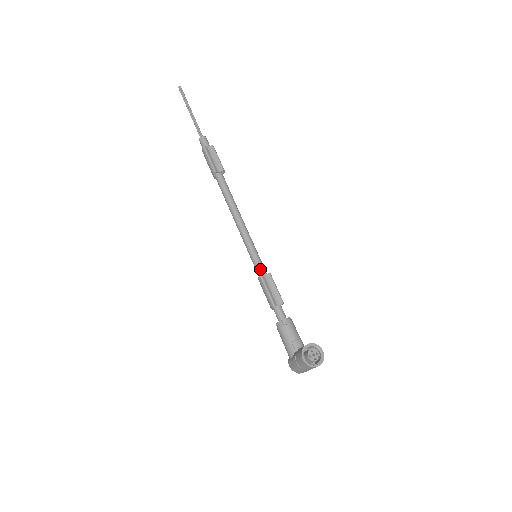
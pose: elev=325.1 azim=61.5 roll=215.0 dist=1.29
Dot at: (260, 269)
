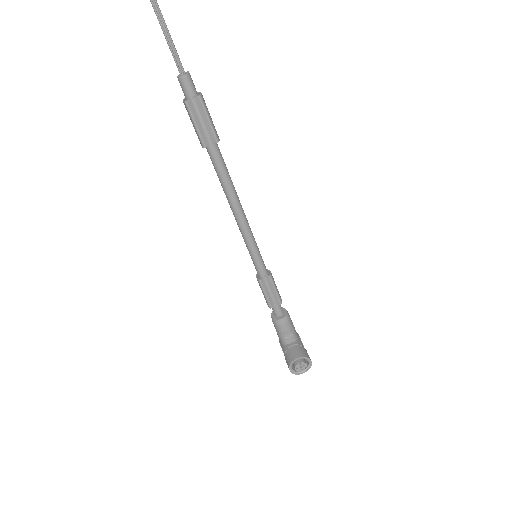
Dot at: (259, 270)
